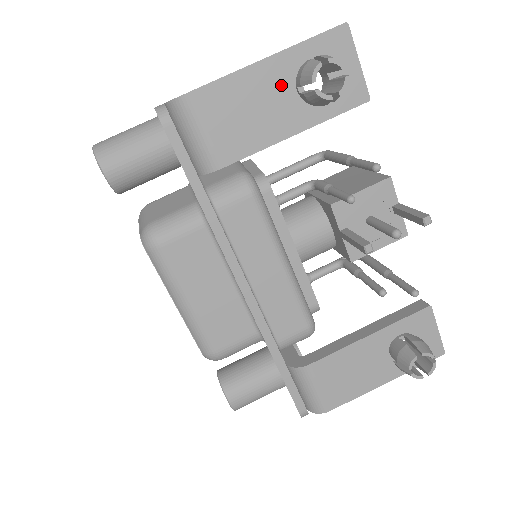
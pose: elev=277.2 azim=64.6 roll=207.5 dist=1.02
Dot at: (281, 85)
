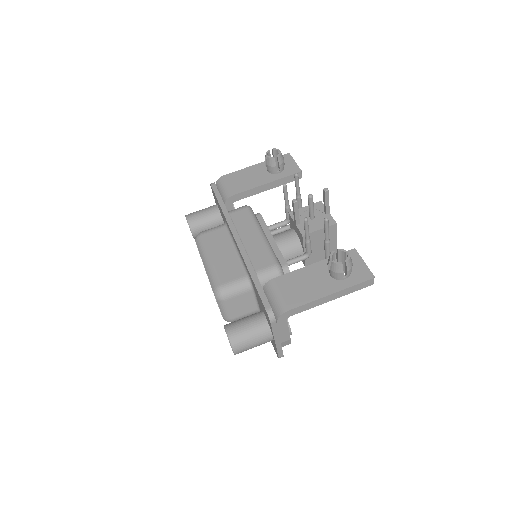
Dot at: (261, 171)
